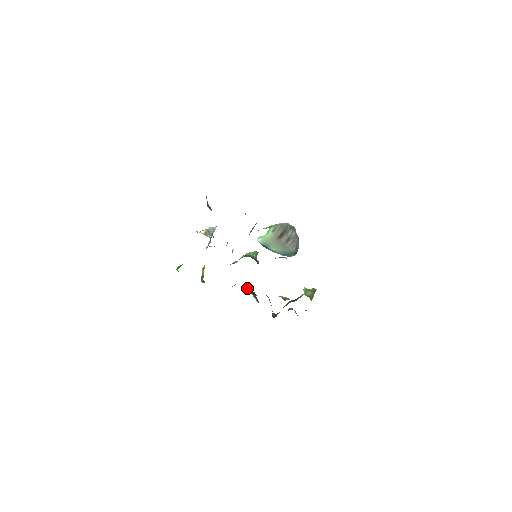
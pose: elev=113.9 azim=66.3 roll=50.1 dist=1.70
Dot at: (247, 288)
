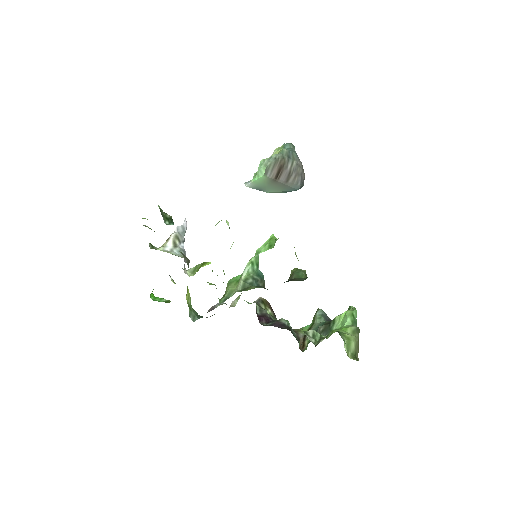
Dot at: (256, 312)
